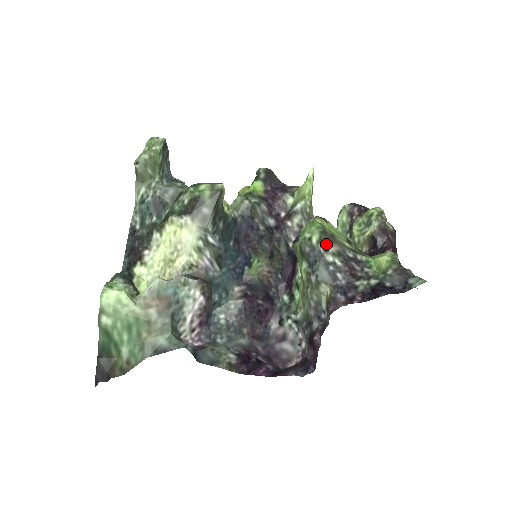
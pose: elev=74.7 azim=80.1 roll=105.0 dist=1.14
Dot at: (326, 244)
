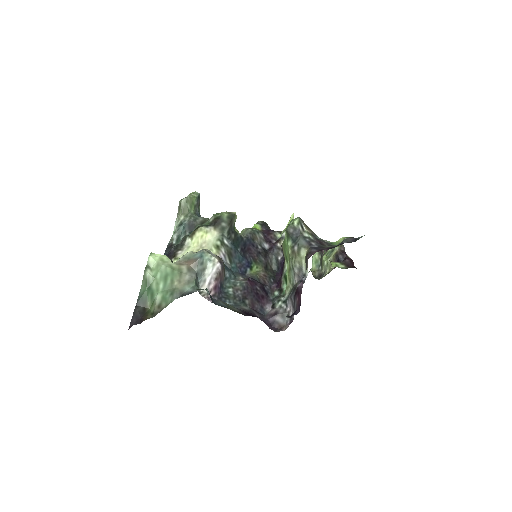
Dot at: (303, 226)
